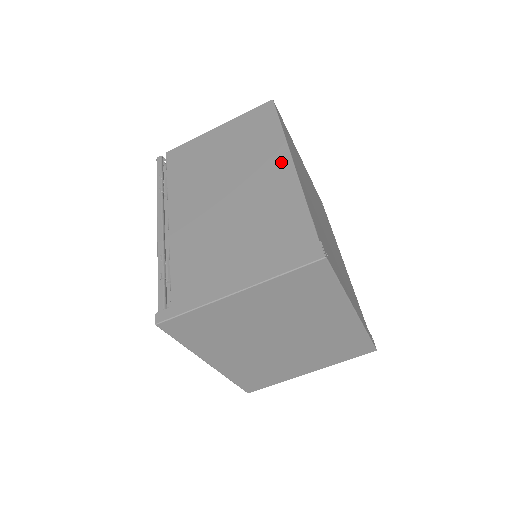
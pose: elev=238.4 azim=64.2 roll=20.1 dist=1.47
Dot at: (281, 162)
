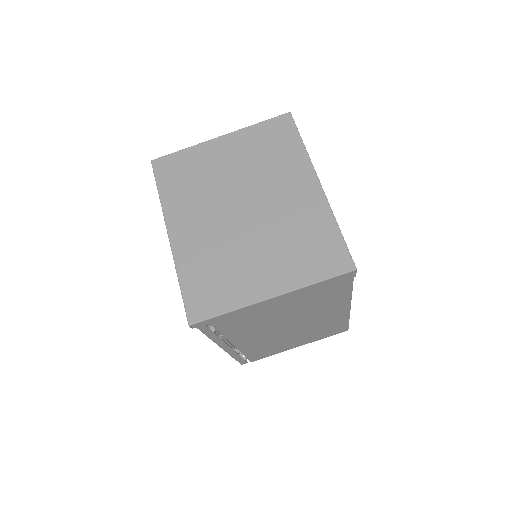
Dot at: occluded
